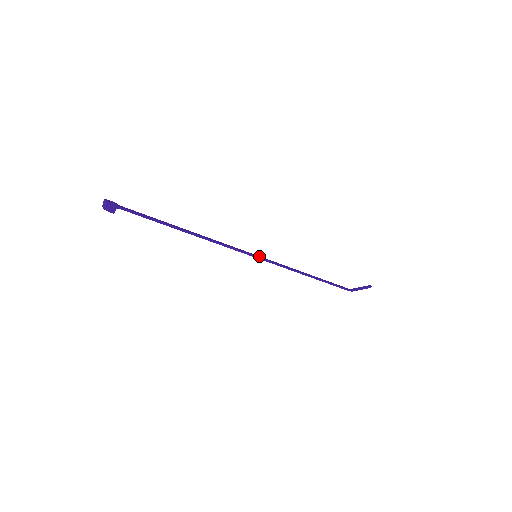
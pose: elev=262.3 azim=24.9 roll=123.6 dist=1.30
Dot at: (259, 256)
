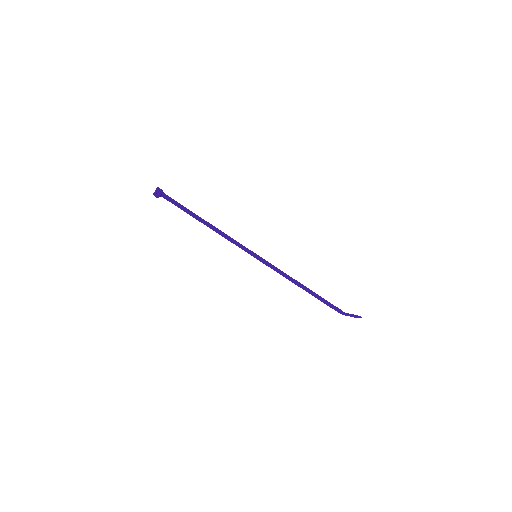
Dot at: (258, 258)
